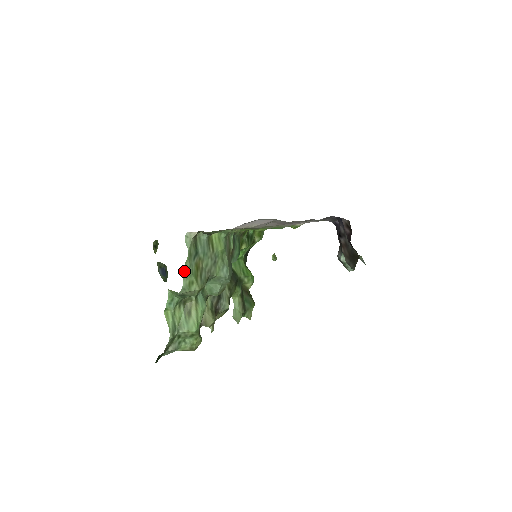
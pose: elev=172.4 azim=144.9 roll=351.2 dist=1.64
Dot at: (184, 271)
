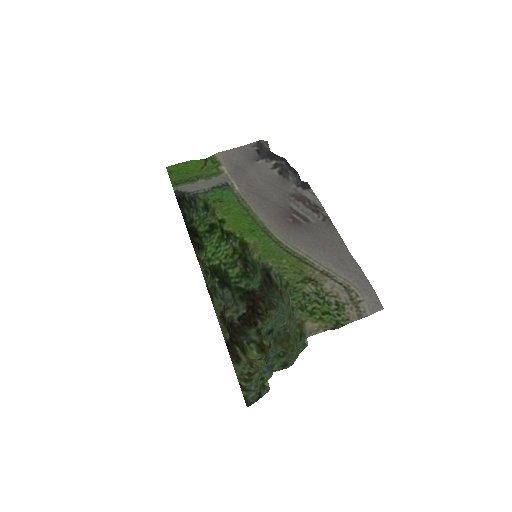
Dot at: occluded
